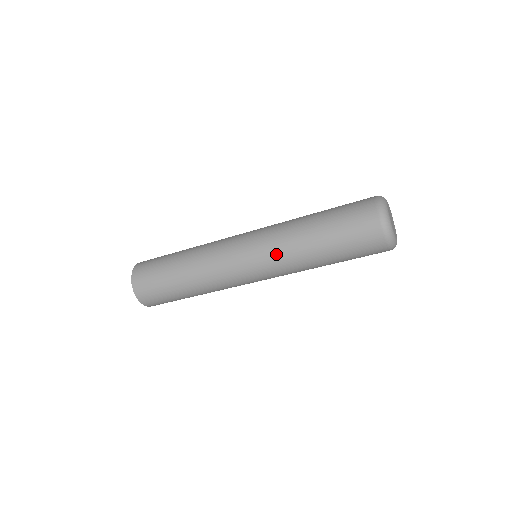
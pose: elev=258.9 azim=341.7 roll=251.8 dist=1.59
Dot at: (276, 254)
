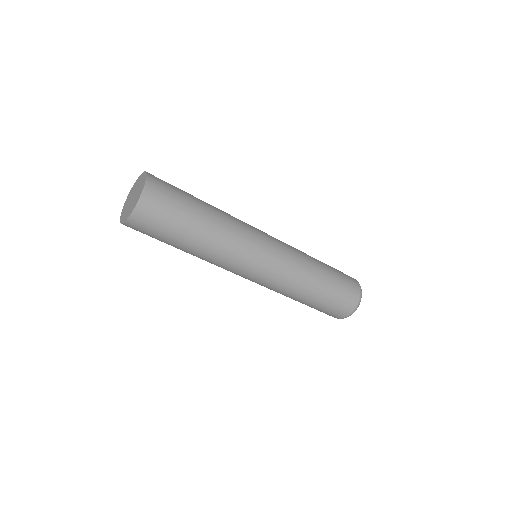
Dot at: (281, 285)
